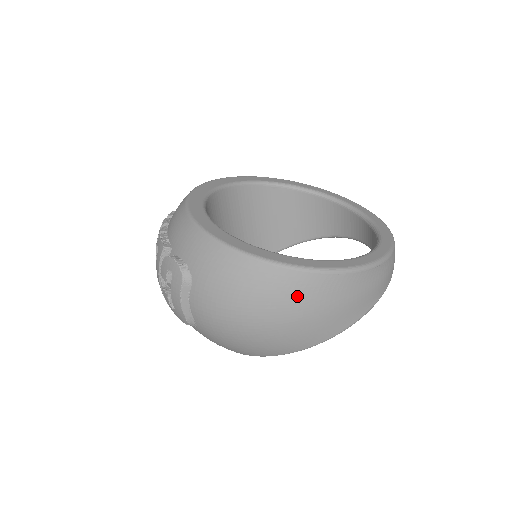
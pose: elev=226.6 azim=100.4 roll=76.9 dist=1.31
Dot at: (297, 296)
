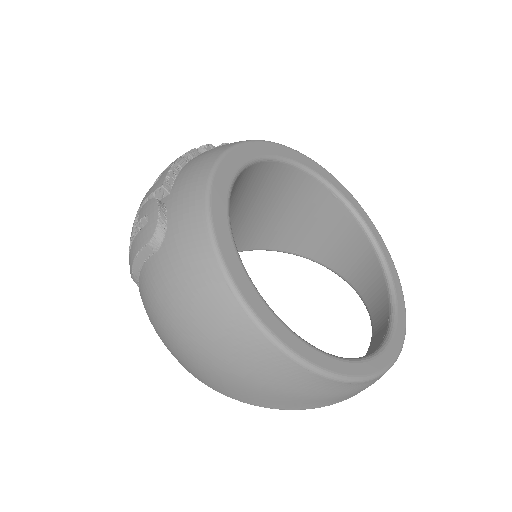
Dot at: (246, 356)
